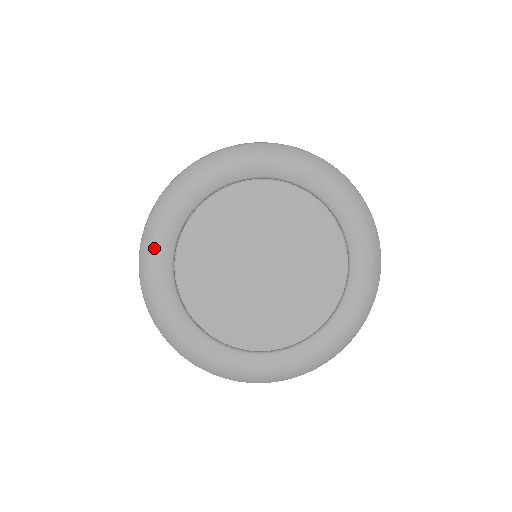
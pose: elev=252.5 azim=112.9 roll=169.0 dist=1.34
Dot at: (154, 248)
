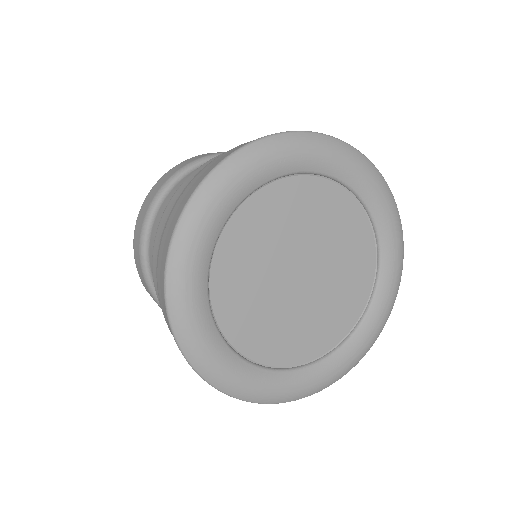
Dot at: (217, 197)
